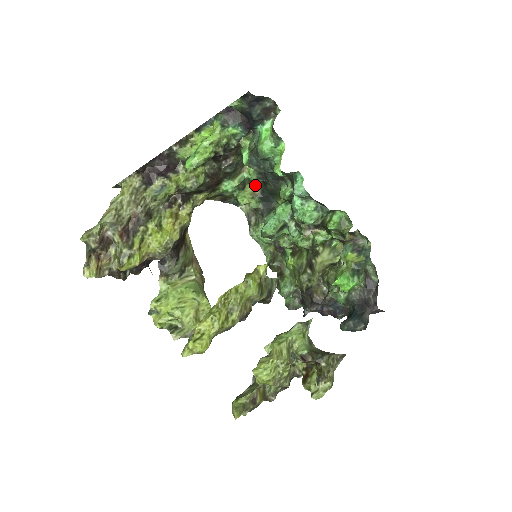
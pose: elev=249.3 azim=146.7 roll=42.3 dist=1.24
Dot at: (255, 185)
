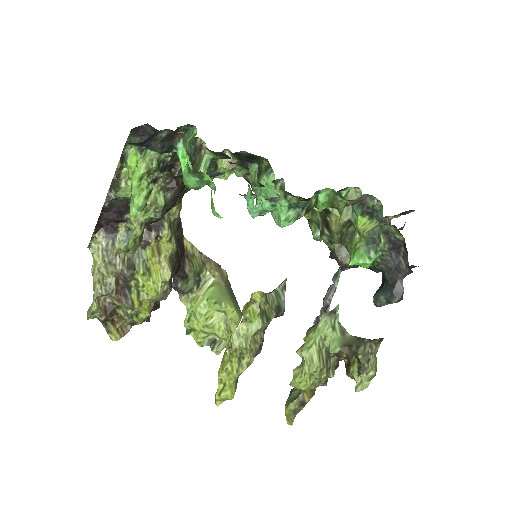
Dot at: (228, 153)
